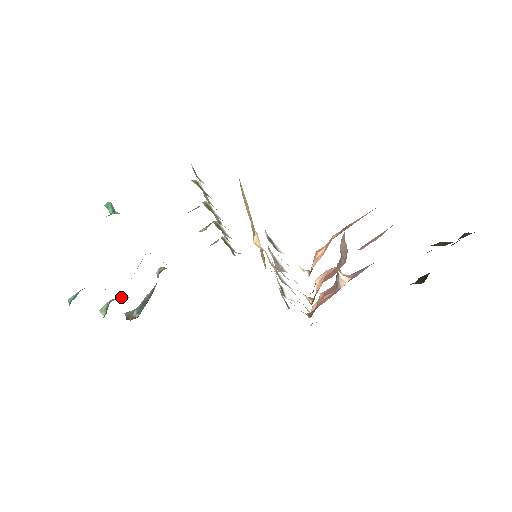
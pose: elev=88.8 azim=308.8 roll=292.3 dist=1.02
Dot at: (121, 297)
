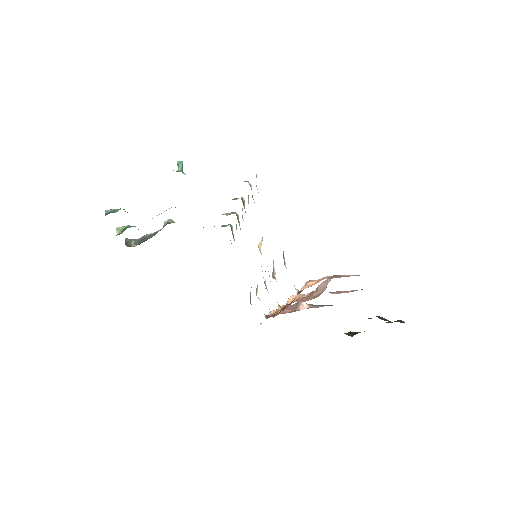
Dot at: occluded
